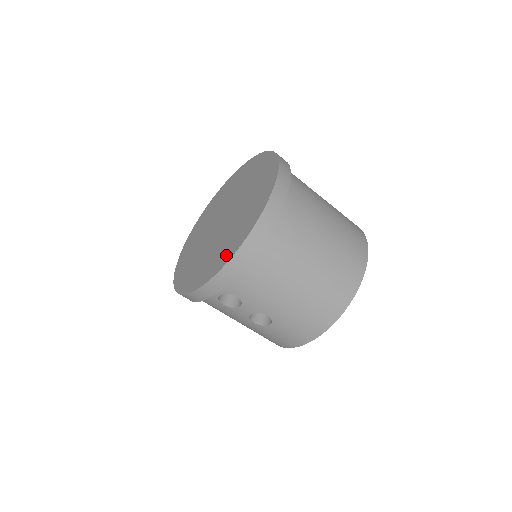
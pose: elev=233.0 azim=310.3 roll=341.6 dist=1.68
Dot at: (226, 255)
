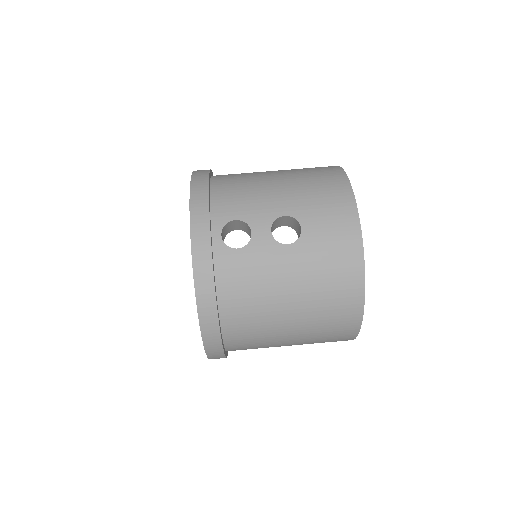
Dot at: occluded
